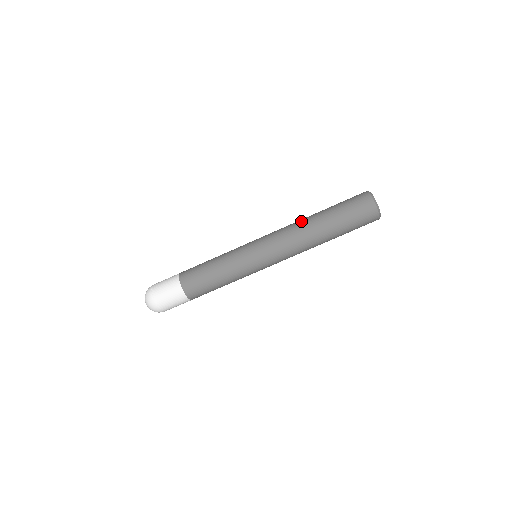
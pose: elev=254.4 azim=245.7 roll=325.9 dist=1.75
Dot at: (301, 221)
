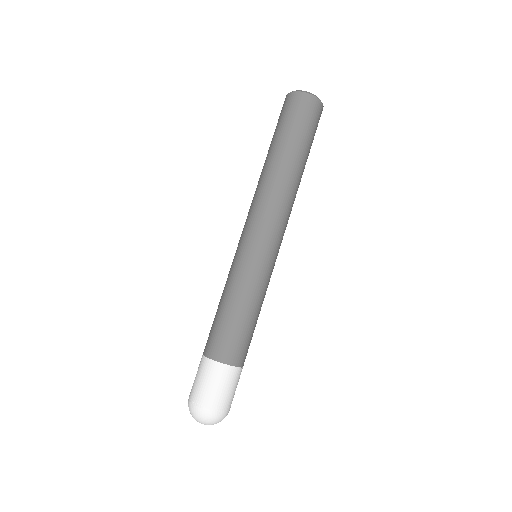
Dot at: (262, 178)
